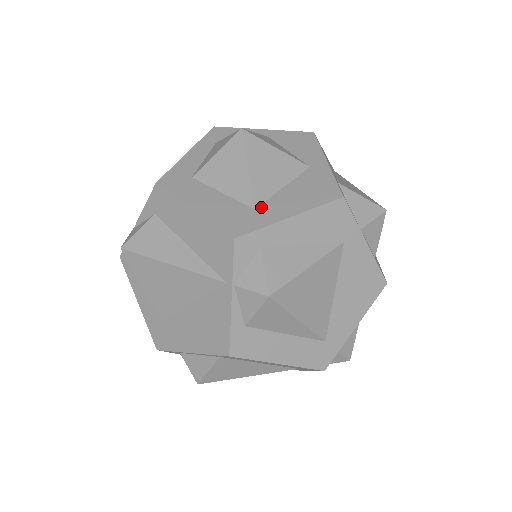
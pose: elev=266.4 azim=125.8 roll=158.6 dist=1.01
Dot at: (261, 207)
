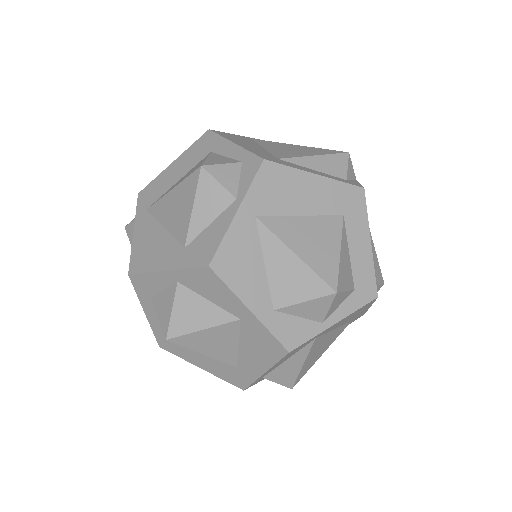
Dot at: (239, 366)
